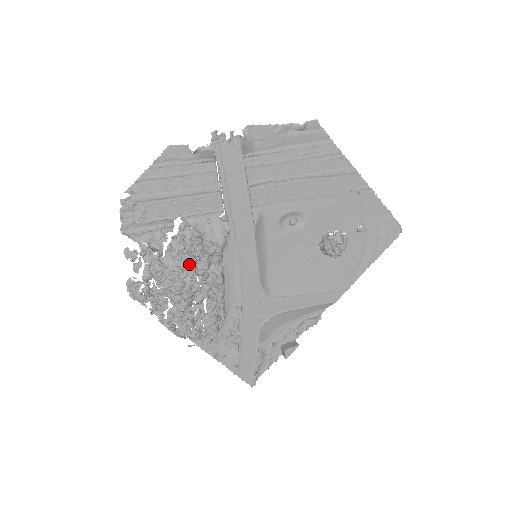
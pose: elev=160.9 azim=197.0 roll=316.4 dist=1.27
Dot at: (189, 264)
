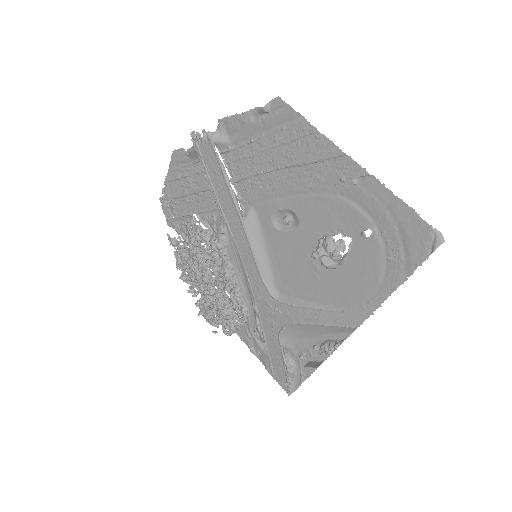
Dot at: (200, 257)
